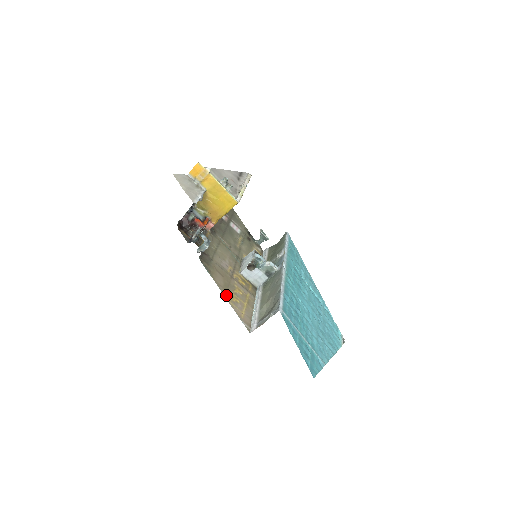
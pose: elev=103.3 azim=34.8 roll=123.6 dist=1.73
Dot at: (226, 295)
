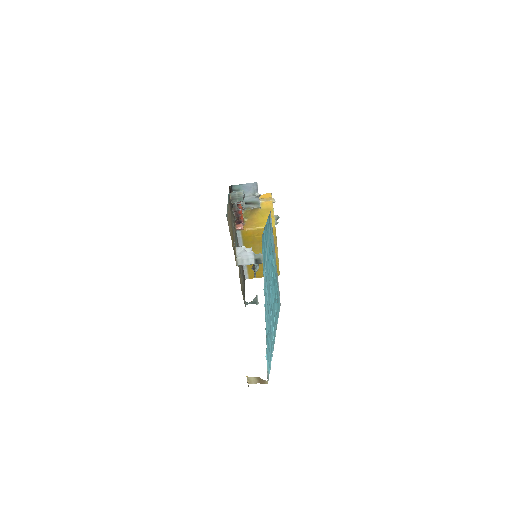
Dot at: occluded
